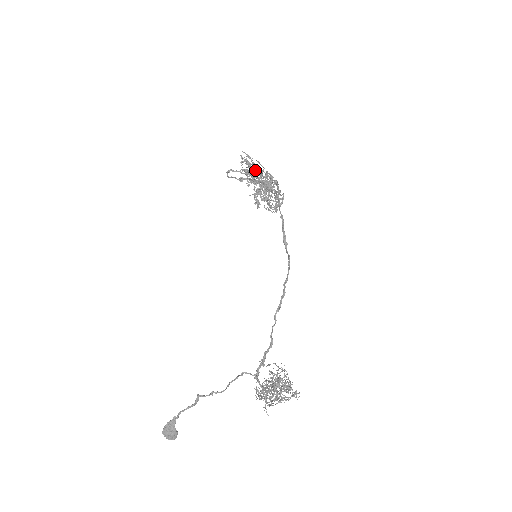
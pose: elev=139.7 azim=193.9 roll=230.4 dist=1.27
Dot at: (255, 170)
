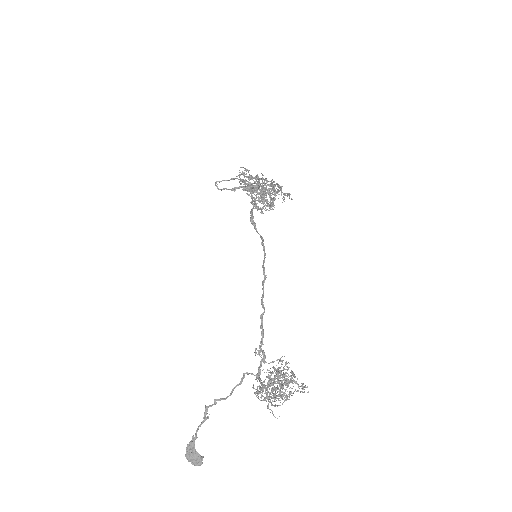
Dot at: (250, 178)
